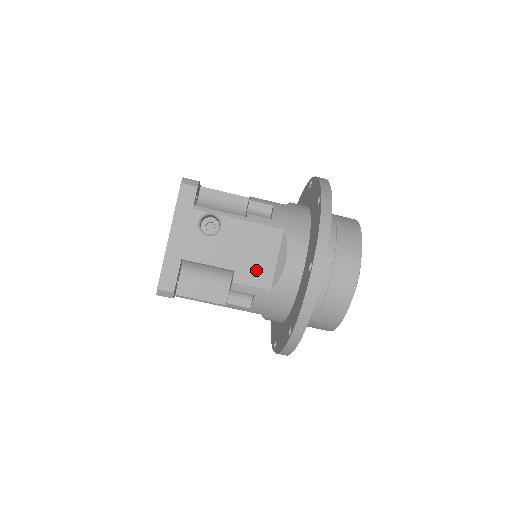
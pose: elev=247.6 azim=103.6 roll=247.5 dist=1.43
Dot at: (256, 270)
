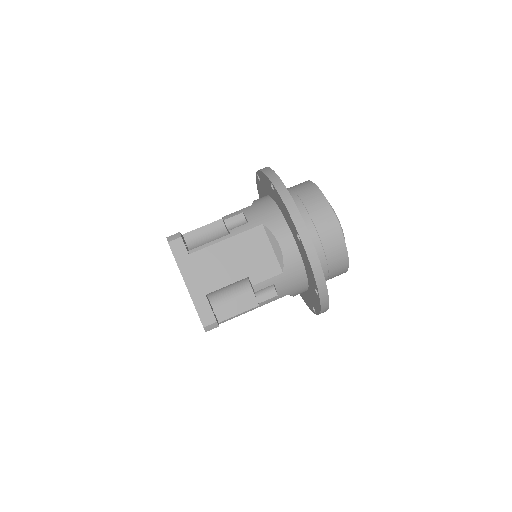
Dot at: occluded
